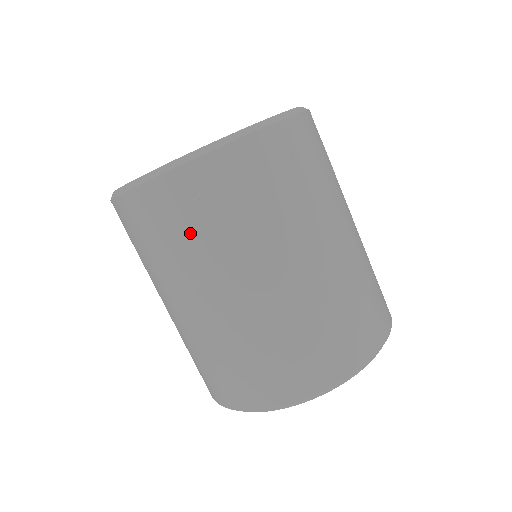
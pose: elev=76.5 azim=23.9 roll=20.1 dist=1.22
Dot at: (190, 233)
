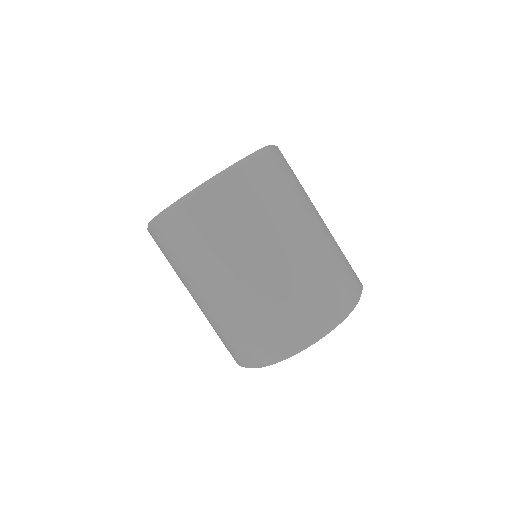
Dot at: (233, 222)
